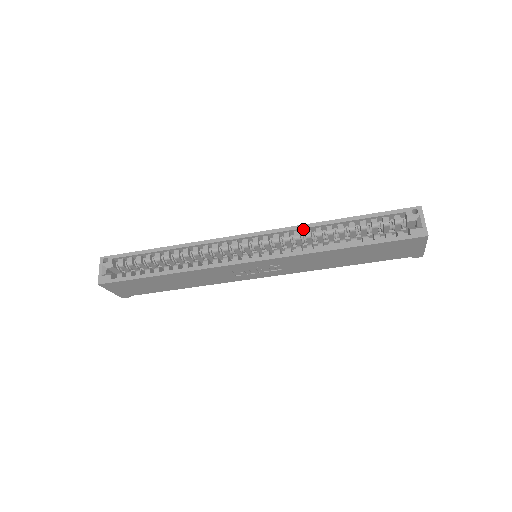
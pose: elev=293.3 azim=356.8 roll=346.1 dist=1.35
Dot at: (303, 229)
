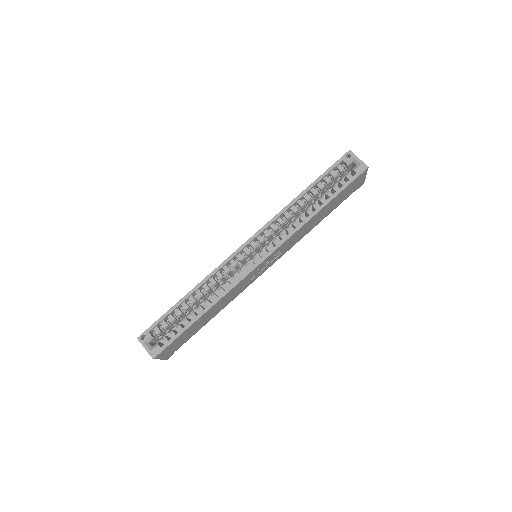
Dot at: (282, 214)
